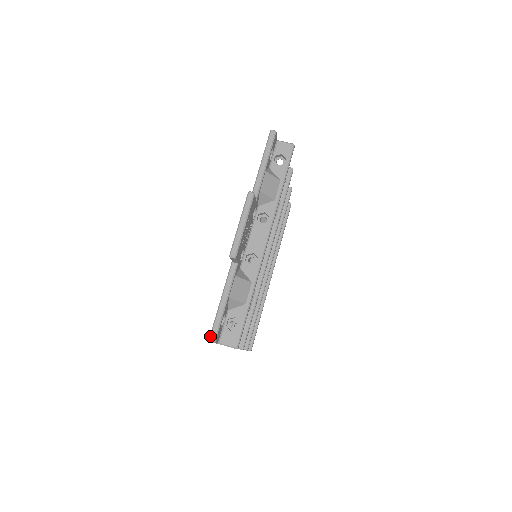
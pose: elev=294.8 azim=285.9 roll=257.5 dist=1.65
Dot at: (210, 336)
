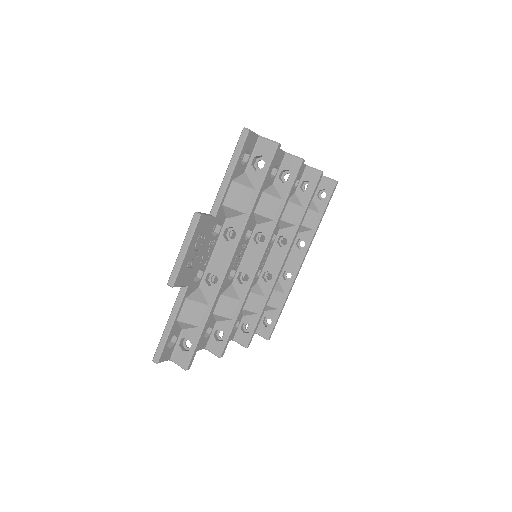
Dot at: occluded
